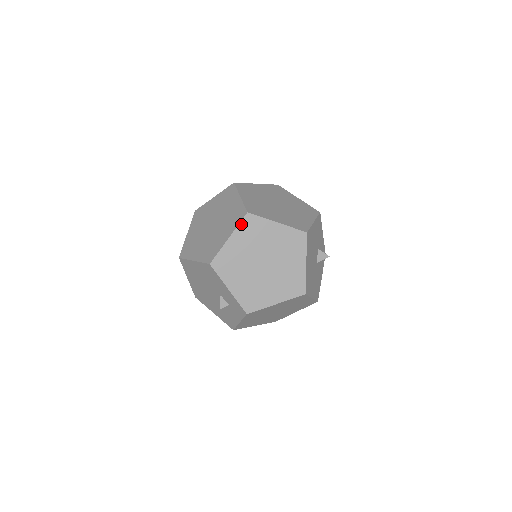
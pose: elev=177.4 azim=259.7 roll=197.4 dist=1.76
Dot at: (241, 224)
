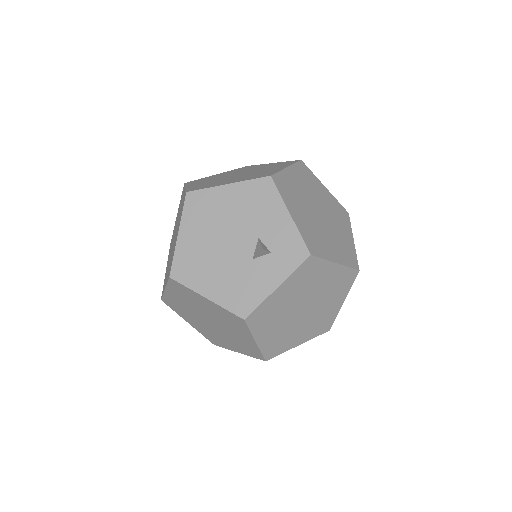
Dot at: (297, 164)
